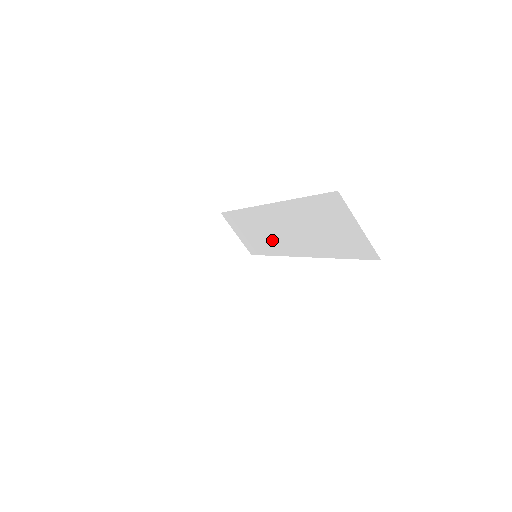
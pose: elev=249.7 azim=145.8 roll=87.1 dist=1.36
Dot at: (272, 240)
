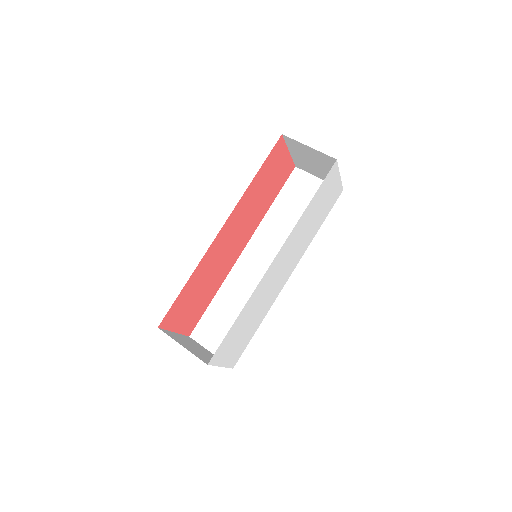
Dot at: occluded
